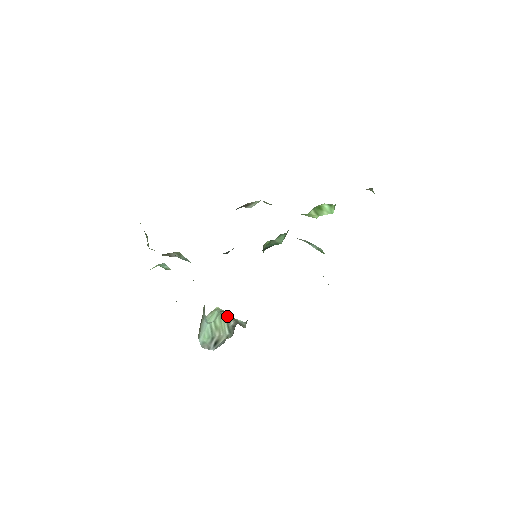
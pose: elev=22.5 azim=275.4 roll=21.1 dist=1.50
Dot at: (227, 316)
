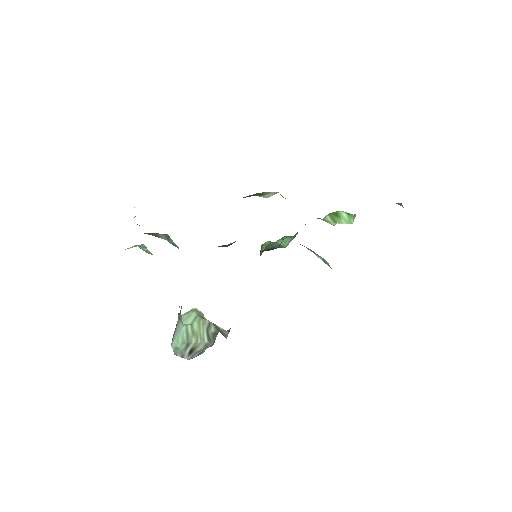
Dot at: (207, 320)
